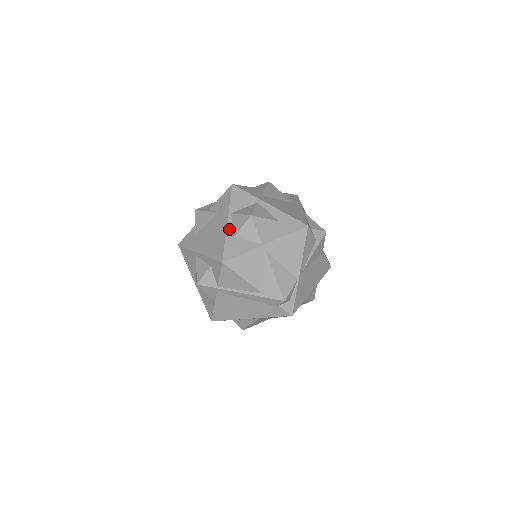
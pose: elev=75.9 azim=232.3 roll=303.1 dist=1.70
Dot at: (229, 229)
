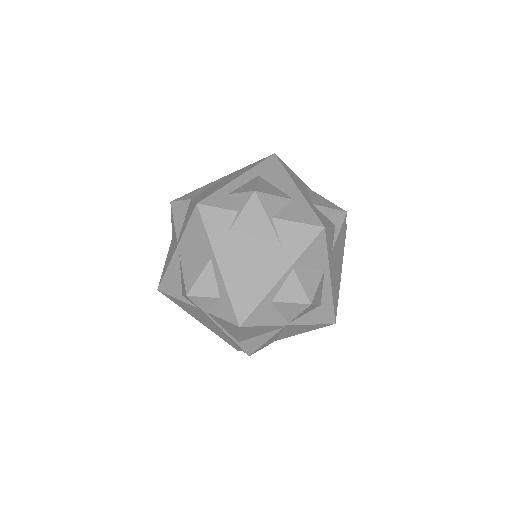
Dot at: (276, 288)
